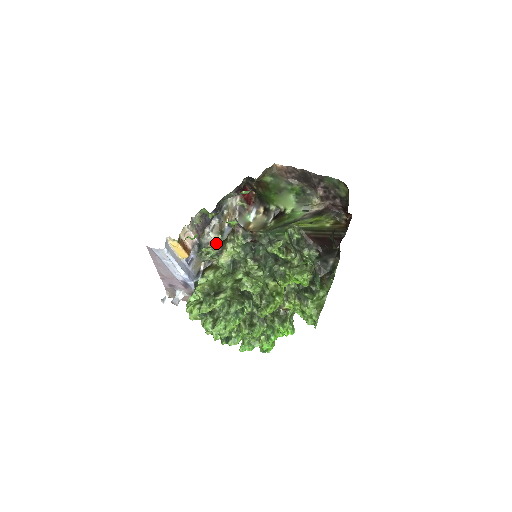
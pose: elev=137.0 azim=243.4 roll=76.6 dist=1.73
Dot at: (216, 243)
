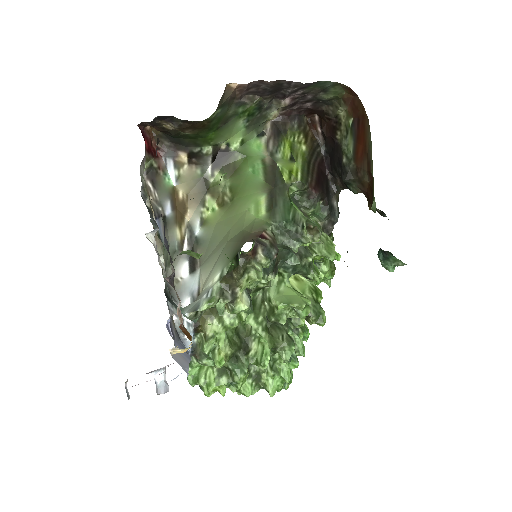
Dot at: occluded
